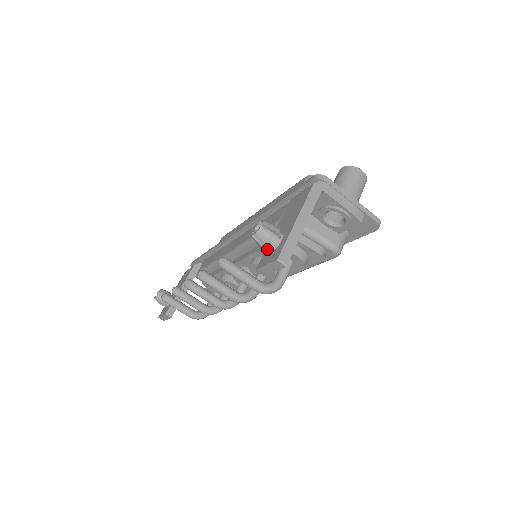
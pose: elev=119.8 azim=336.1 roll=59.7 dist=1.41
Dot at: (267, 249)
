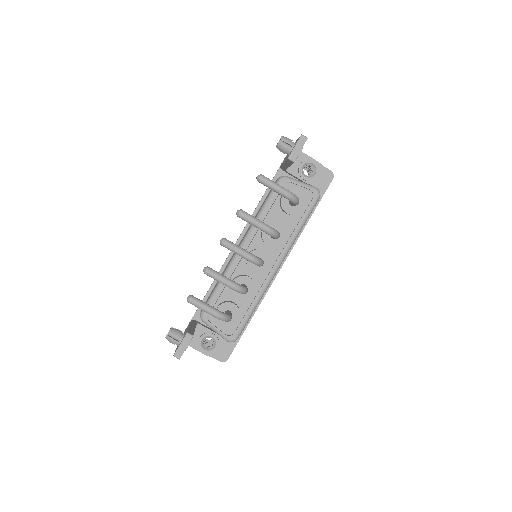
Dot at: occluded
